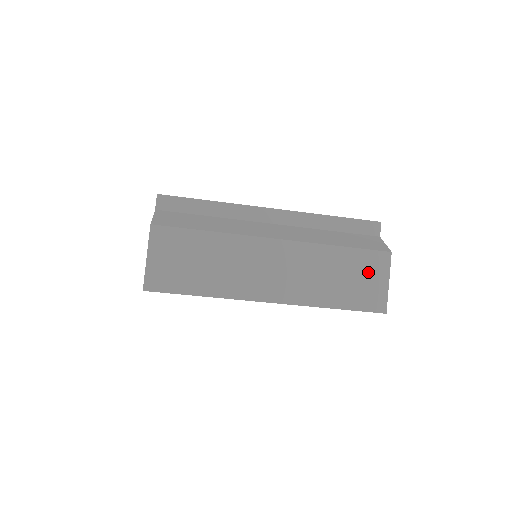
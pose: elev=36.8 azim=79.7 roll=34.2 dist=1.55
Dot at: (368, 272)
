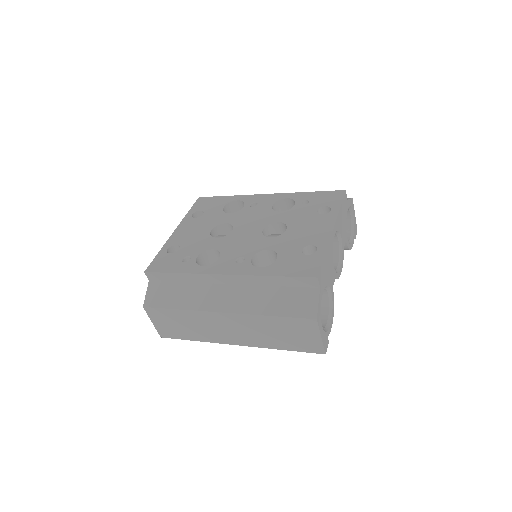
Dot at: (301, 331)
